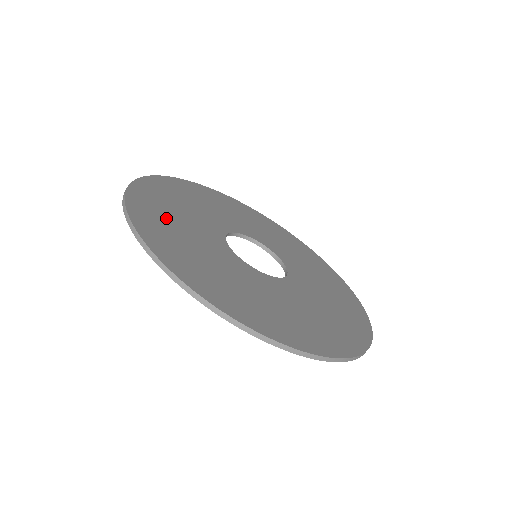
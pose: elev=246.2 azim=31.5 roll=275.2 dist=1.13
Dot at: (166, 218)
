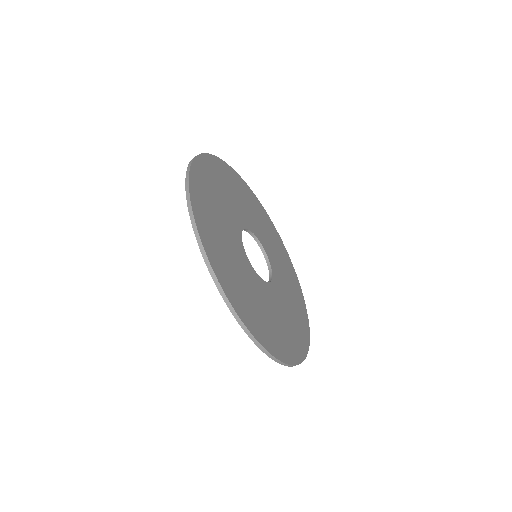
Dot at: (216, 234)
